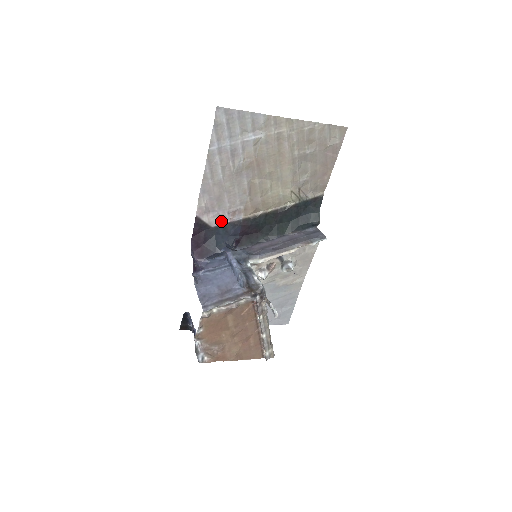
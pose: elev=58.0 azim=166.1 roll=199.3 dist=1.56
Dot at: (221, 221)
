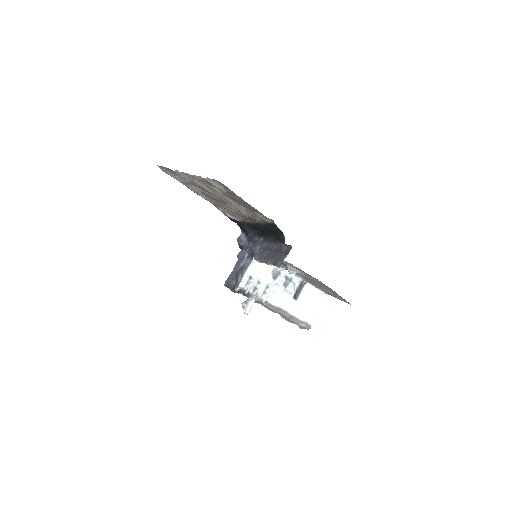
Dot at: (239, 219)
